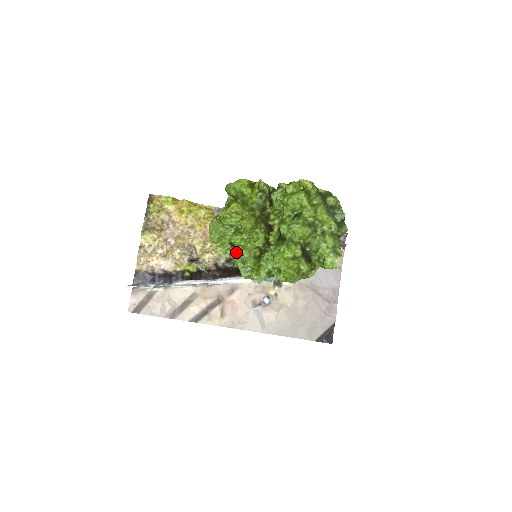
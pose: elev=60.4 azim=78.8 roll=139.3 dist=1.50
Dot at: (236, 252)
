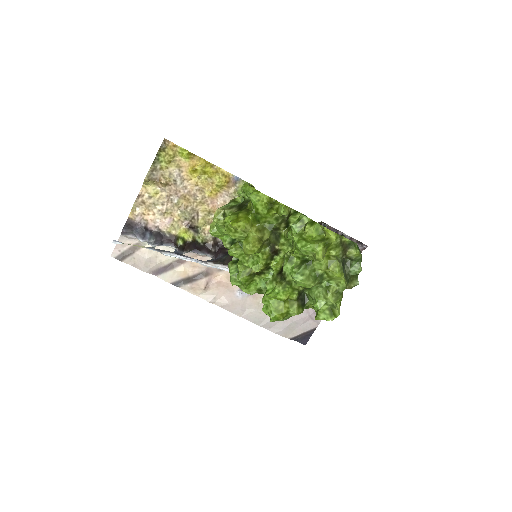
Dot at: occluded
